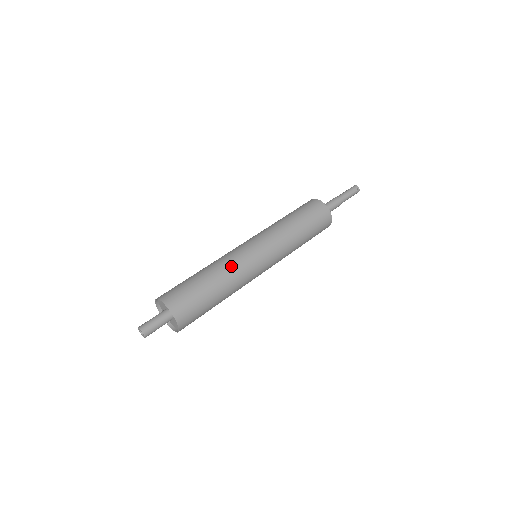
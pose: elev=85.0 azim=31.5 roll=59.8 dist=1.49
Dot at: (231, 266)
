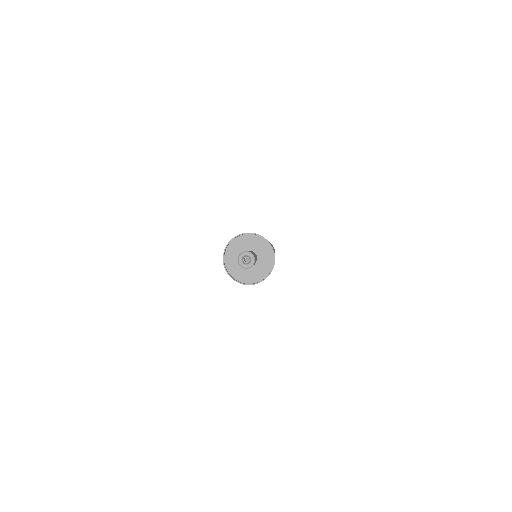
Dot at: occluded
